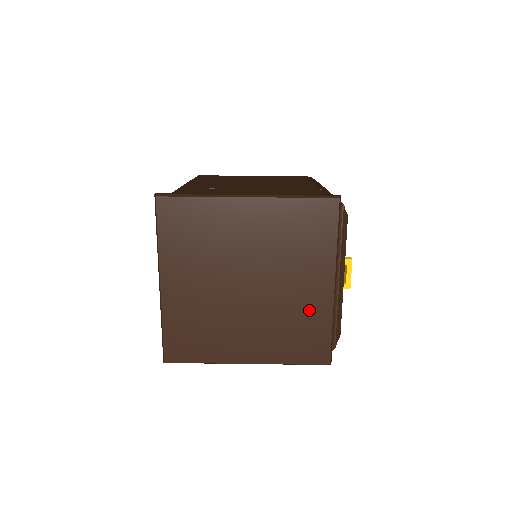
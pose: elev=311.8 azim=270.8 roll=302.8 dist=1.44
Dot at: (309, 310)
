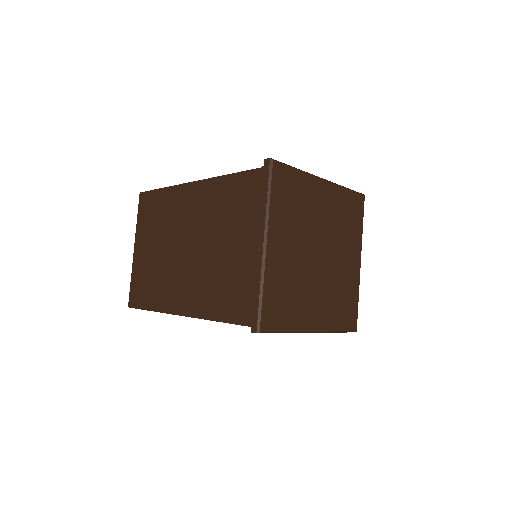
Dot at: (349, 281)
